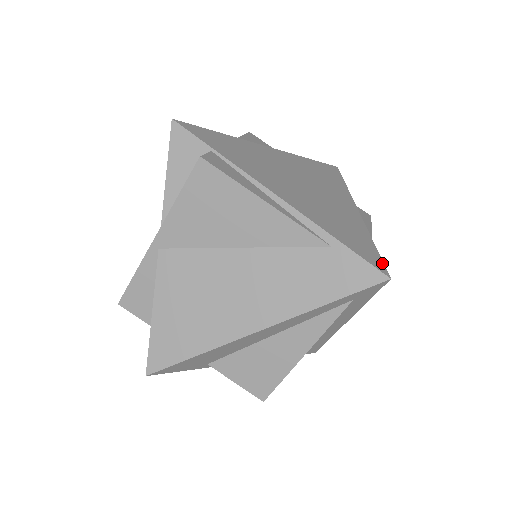
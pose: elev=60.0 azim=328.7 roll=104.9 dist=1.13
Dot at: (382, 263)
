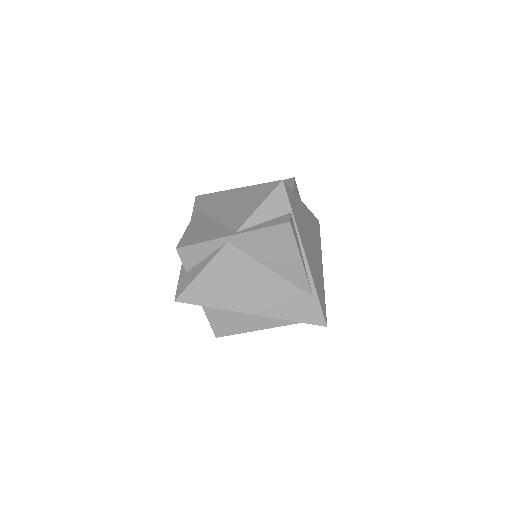
Dot at: occluded
